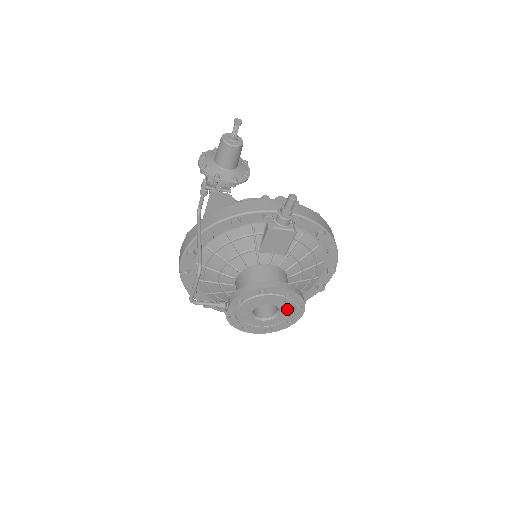
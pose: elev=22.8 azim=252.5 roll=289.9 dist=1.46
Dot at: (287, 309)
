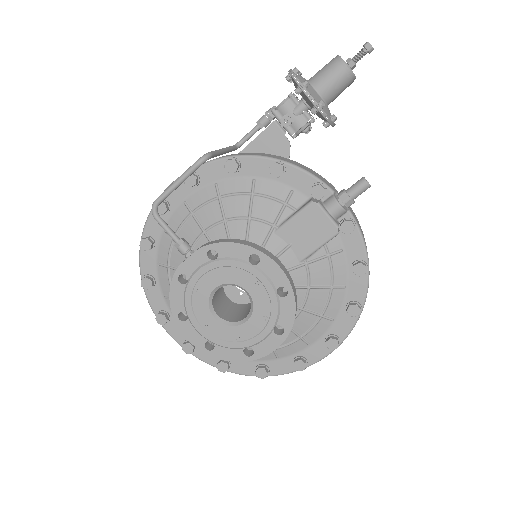
Dot at: (262, 321)
